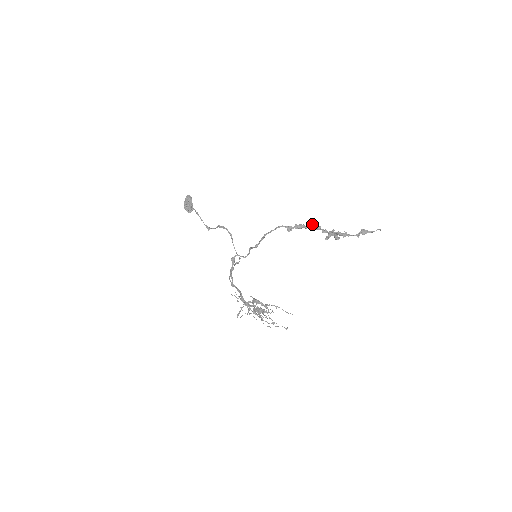
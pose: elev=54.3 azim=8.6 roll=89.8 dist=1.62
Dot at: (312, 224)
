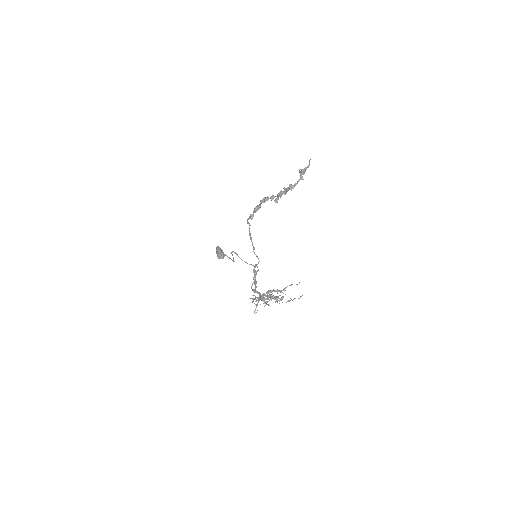
Dot at: (261, 200)
